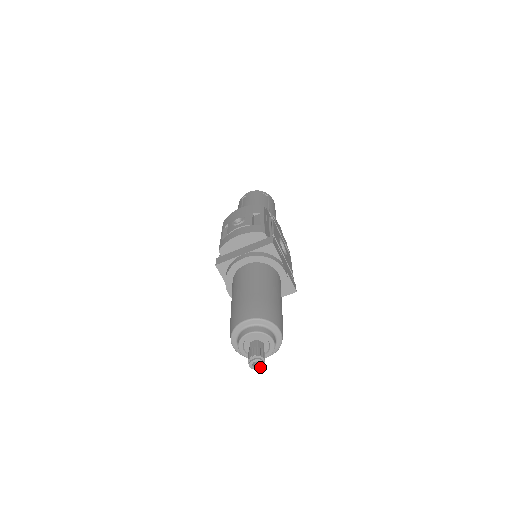
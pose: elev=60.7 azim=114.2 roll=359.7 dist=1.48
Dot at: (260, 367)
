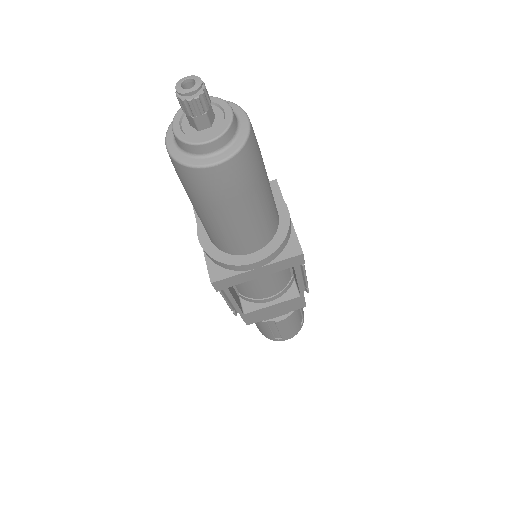
Dot at: (193, 89)
